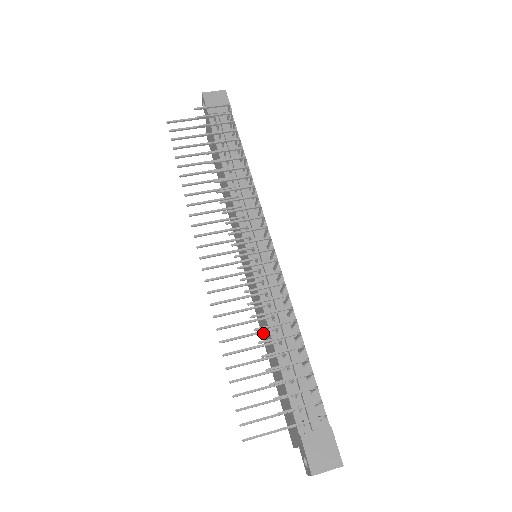
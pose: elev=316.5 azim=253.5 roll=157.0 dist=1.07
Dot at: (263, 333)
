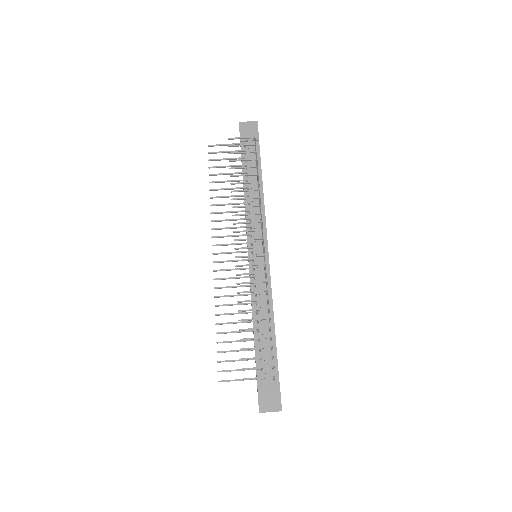
Dot at: occluded
